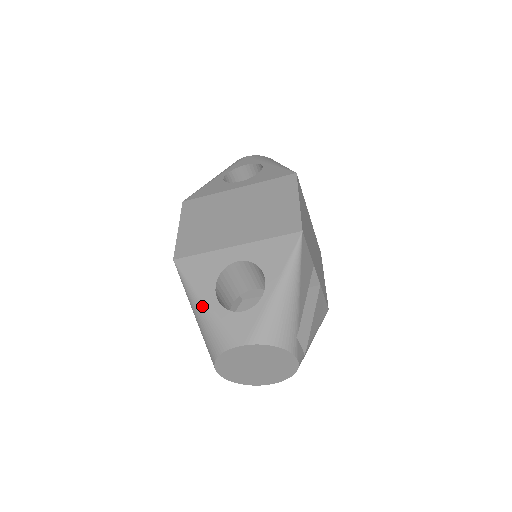
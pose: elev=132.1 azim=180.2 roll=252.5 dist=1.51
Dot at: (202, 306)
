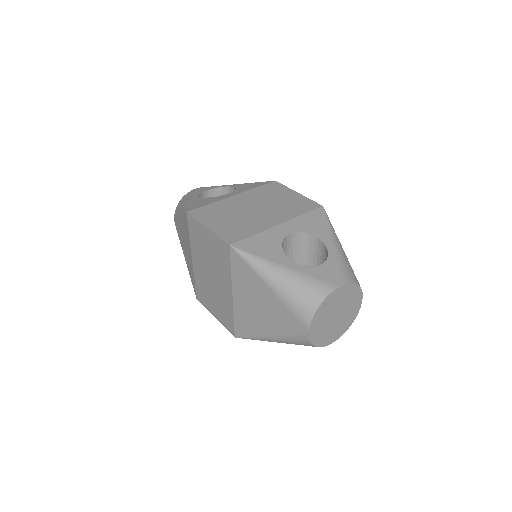
Dot at: (284, 271)
